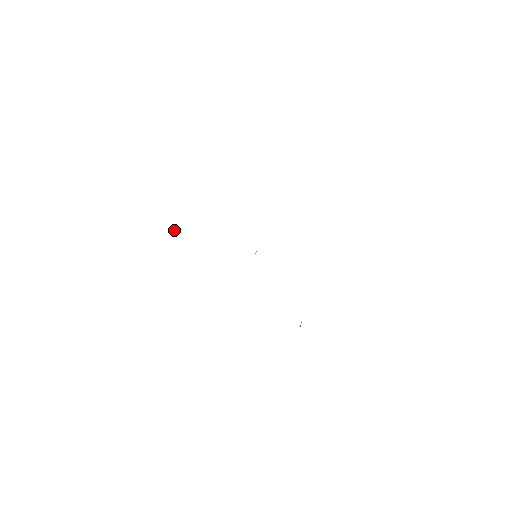
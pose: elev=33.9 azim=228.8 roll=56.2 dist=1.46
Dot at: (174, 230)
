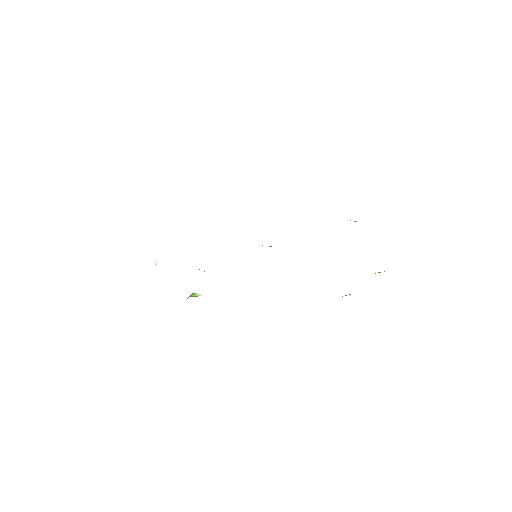
Dot at: (155, 264)
